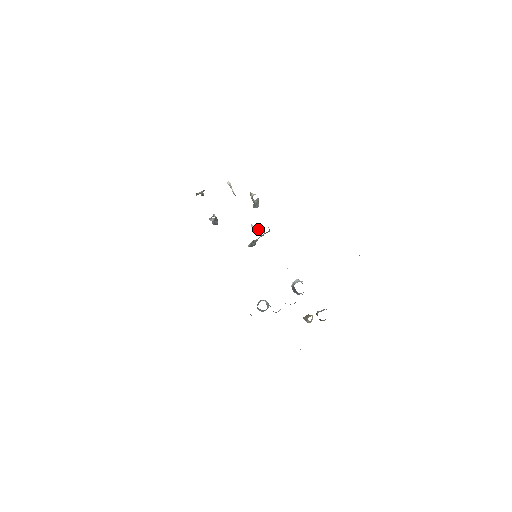
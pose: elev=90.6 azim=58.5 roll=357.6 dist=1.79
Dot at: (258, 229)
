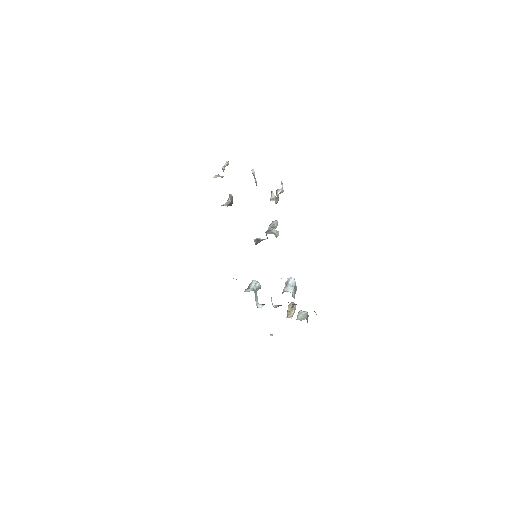
Dot at: occluded
